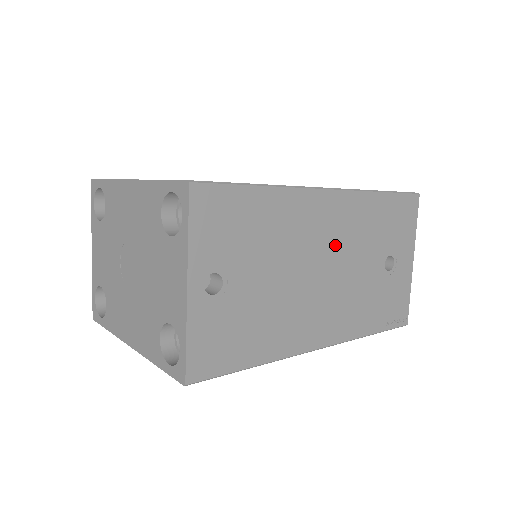
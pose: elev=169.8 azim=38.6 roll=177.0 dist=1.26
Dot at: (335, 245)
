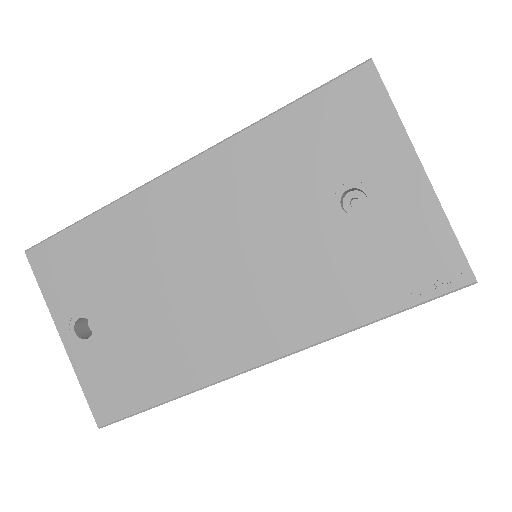
Dot at: (220, 227)
